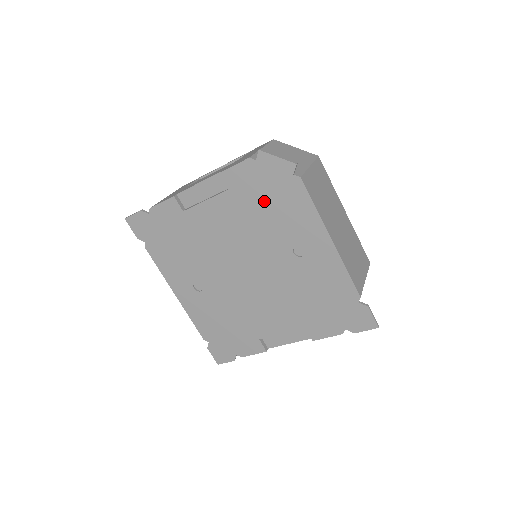
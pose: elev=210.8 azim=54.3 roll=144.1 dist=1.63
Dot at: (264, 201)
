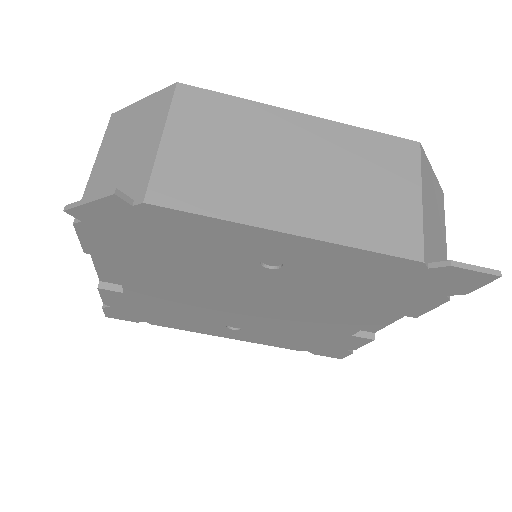
Dot at: (158, 247)
